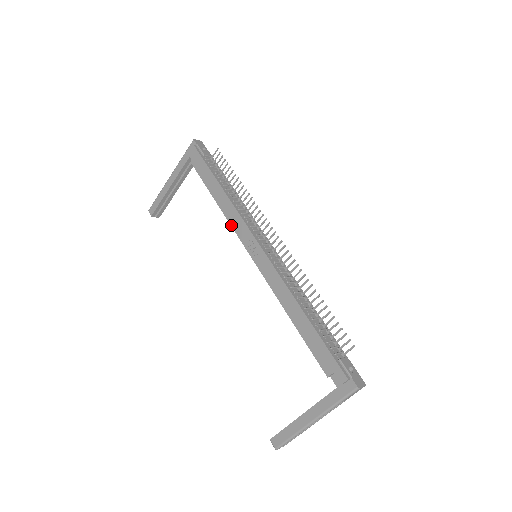
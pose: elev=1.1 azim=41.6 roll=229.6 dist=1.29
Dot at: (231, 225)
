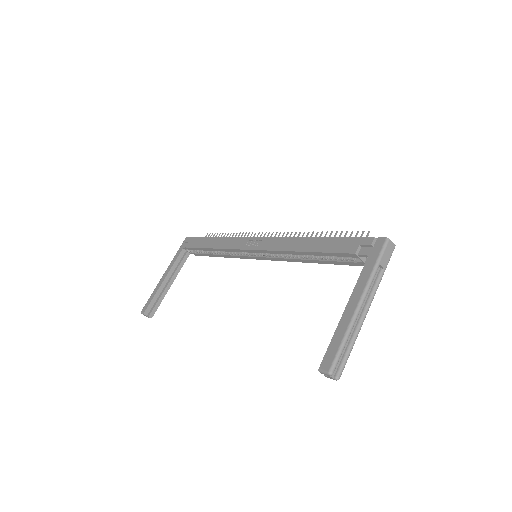
Dot at: (228, 248)
